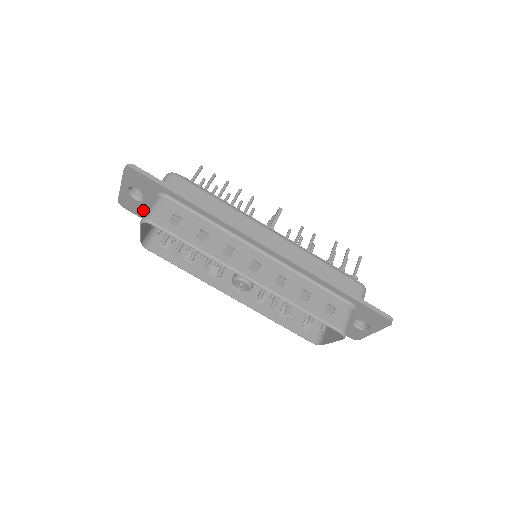
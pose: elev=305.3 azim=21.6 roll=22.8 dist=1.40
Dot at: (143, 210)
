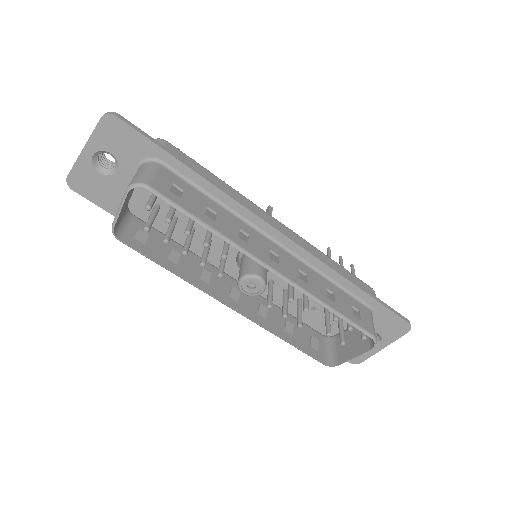
Dot at: (107, 191)
